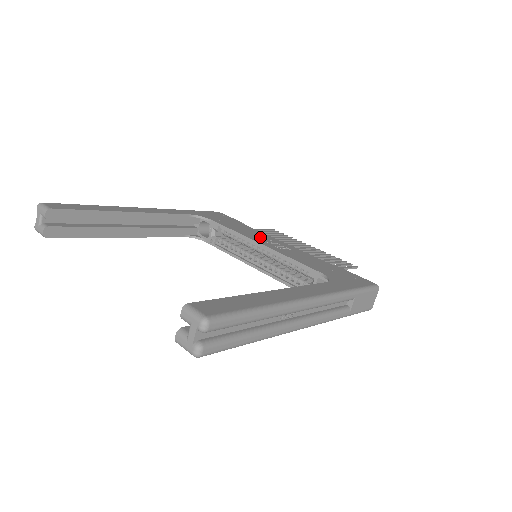
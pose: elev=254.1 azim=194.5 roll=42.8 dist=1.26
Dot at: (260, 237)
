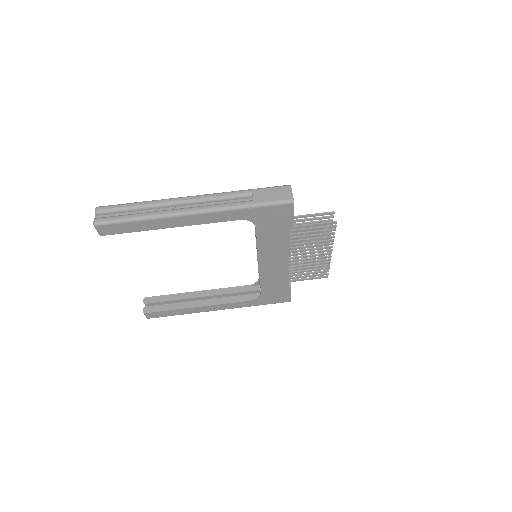
Dot at: occluded
